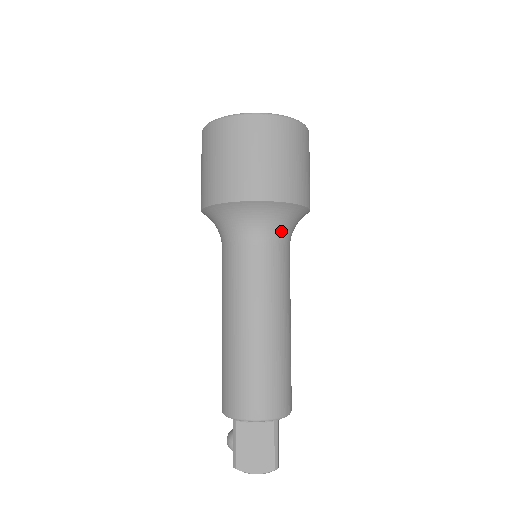
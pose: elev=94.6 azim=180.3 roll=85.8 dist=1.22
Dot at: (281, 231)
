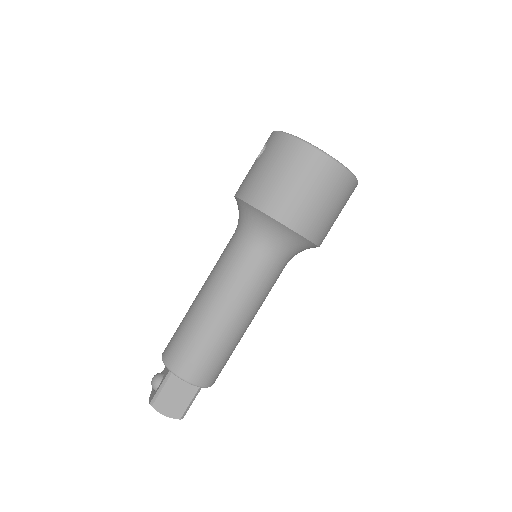
Dot at: (290, 255)
